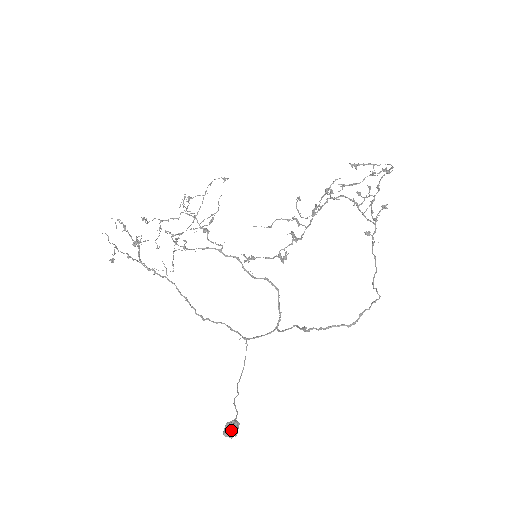
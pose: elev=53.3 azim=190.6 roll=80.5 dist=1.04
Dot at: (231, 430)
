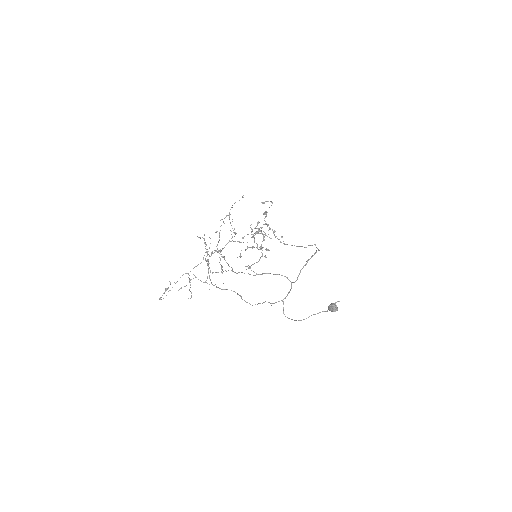
Dot at: (335, 304)
